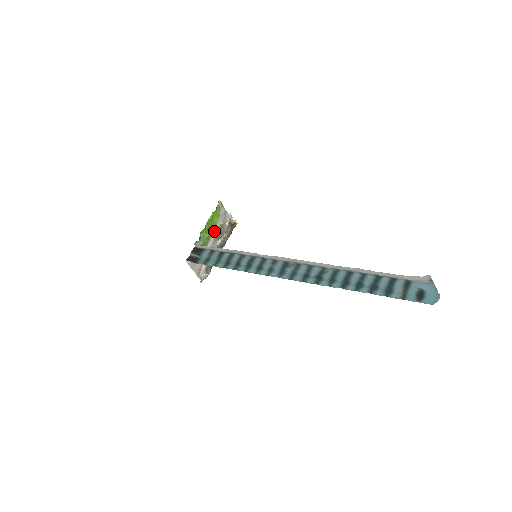
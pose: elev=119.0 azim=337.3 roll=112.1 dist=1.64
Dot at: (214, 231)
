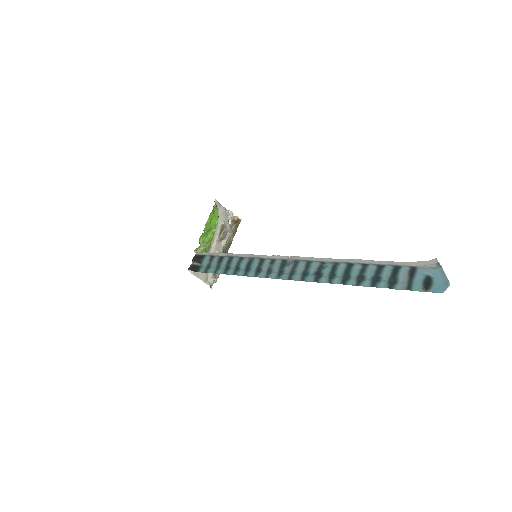
Dot at: (215, 233)
